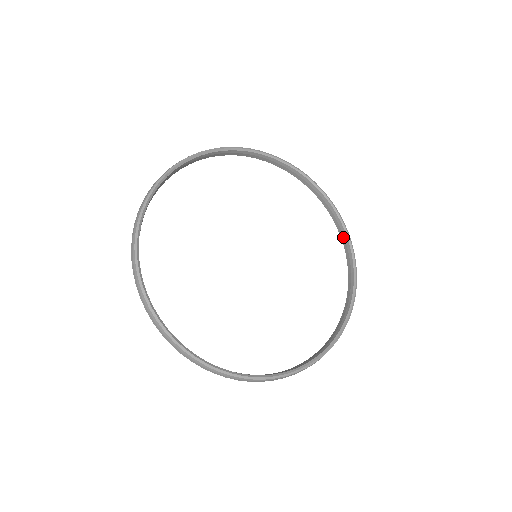
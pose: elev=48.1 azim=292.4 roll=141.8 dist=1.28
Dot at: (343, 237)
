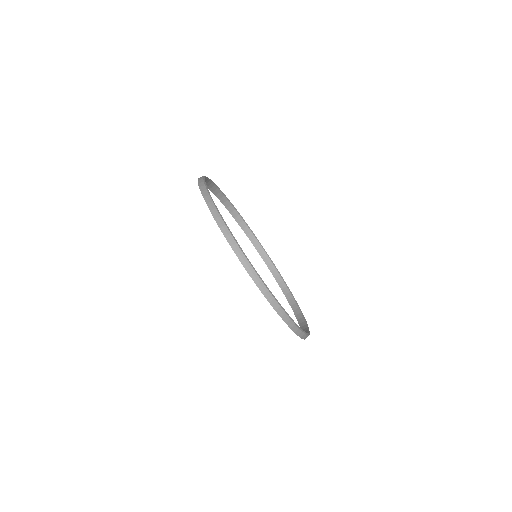
Dot at: (302, 323)
